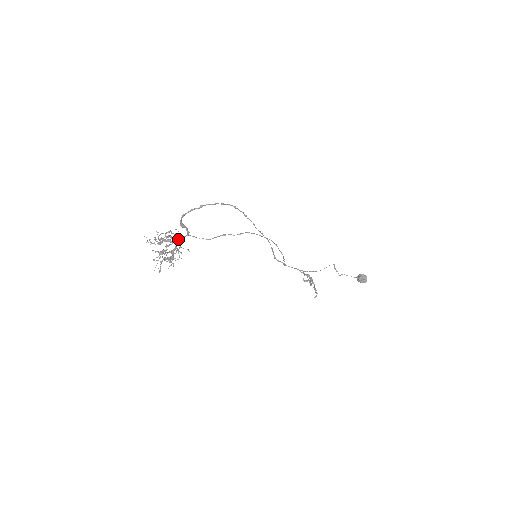
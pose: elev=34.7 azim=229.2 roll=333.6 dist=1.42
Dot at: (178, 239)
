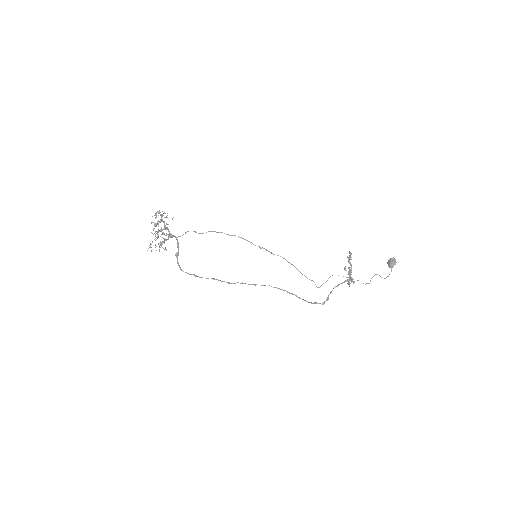
Dot at: (169, 235)
